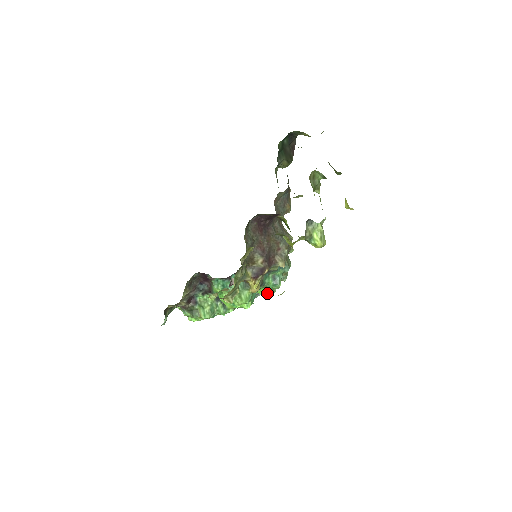
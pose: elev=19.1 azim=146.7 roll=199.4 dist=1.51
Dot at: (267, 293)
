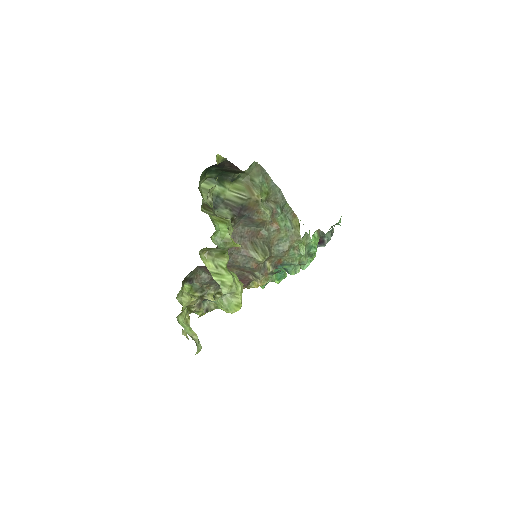
Dot at: occluded
